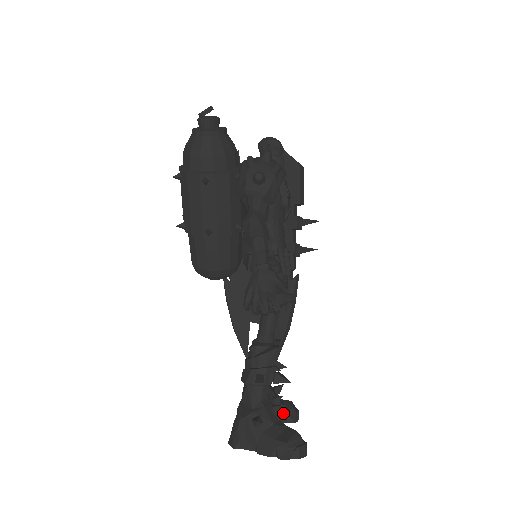
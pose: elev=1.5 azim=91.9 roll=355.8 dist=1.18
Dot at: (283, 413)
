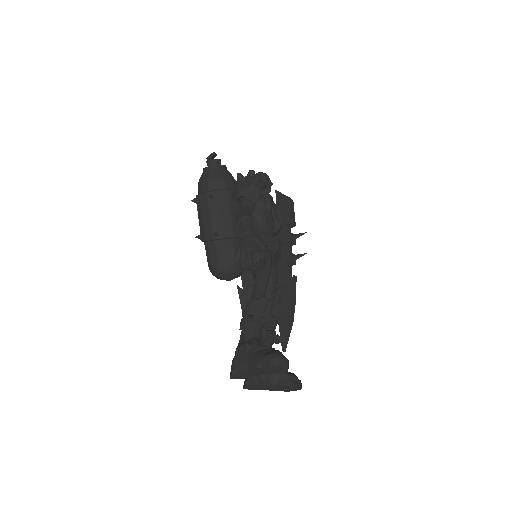
Dot at: (285, 378)
